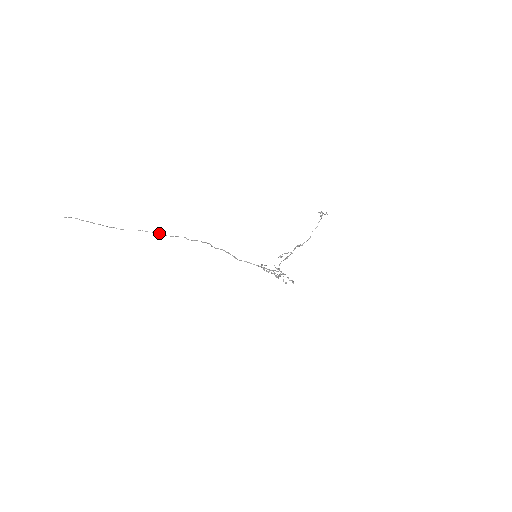
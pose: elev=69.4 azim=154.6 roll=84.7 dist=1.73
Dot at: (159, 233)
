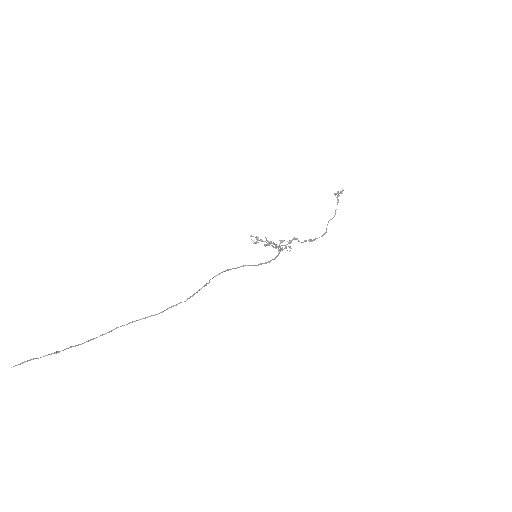
Dot at: (149, 316)
